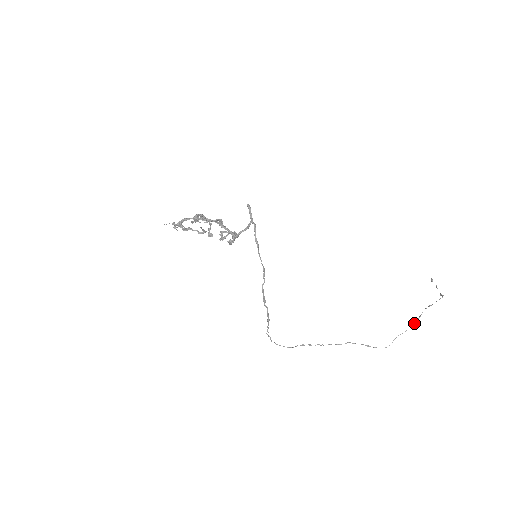
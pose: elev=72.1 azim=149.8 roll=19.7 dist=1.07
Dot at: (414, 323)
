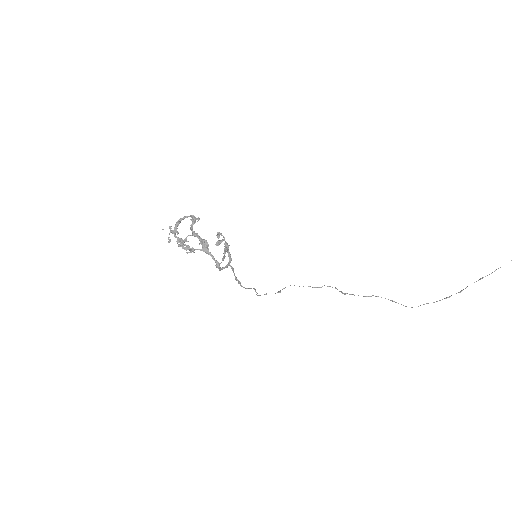
Dot at: (450, 296)
